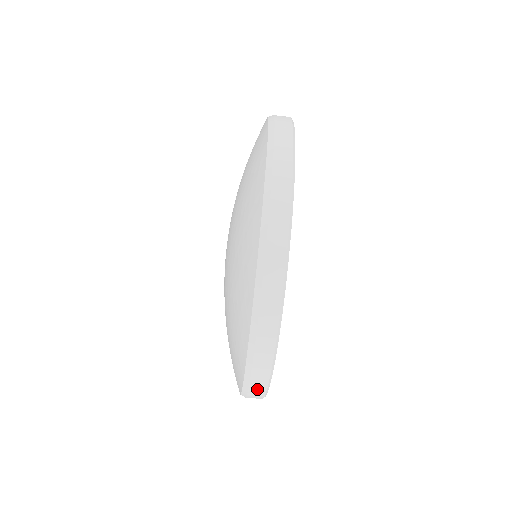
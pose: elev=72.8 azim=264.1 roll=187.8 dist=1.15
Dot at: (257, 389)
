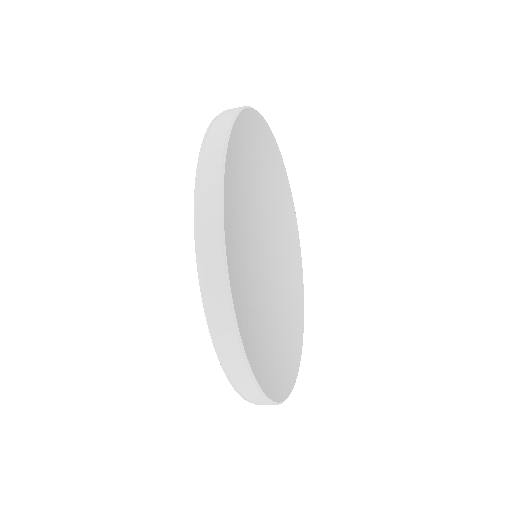
Dot at: occluded
